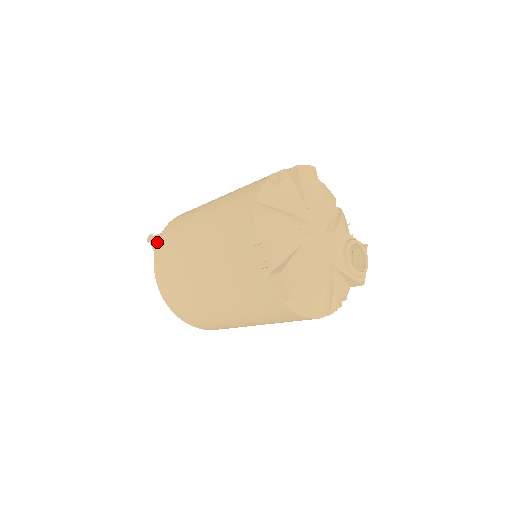
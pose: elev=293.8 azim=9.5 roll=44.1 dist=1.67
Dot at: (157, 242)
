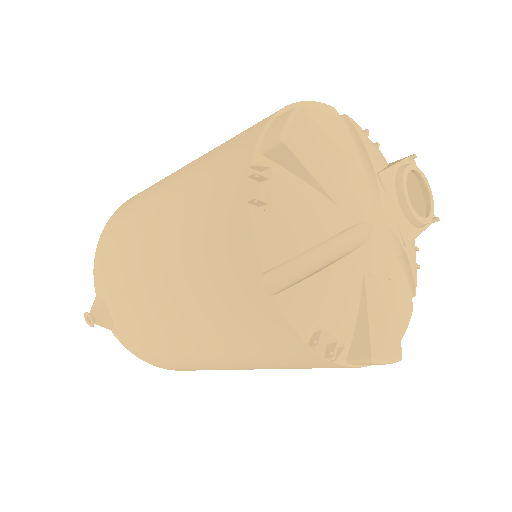
Dot at: (104, 320)
